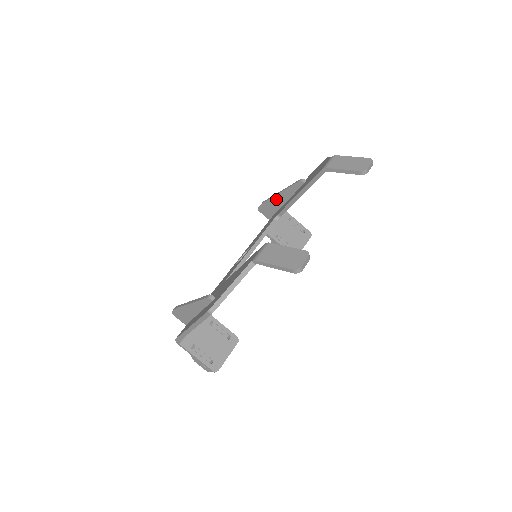
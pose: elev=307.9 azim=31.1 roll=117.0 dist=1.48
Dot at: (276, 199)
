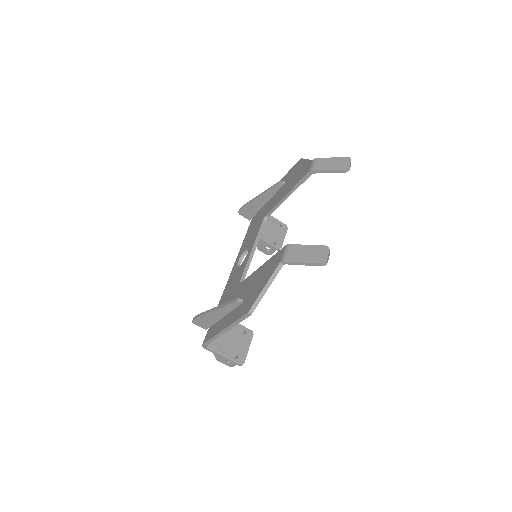
Dot at: (256, 201)
